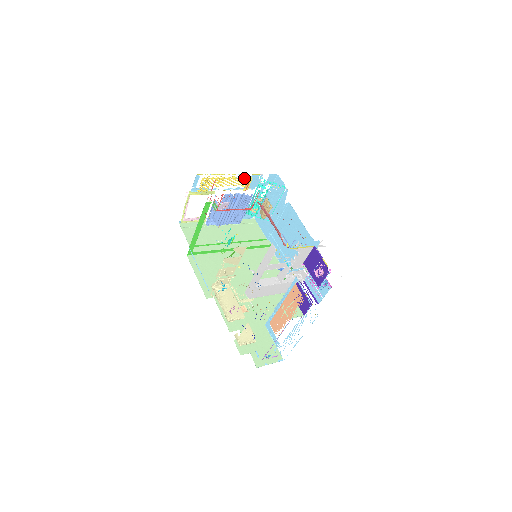
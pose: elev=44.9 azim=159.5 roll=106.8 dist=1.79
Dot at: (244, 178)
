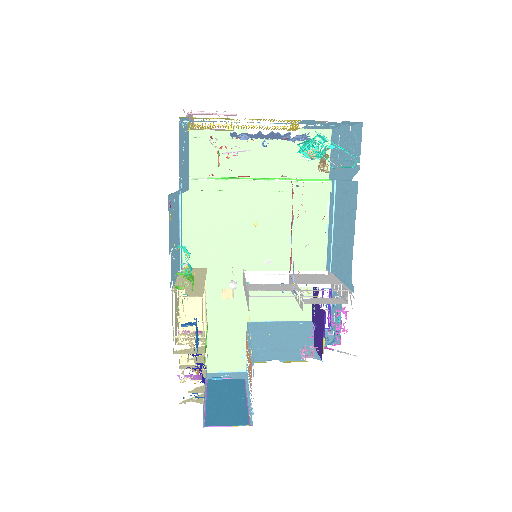
Dot at: (281, 127)
